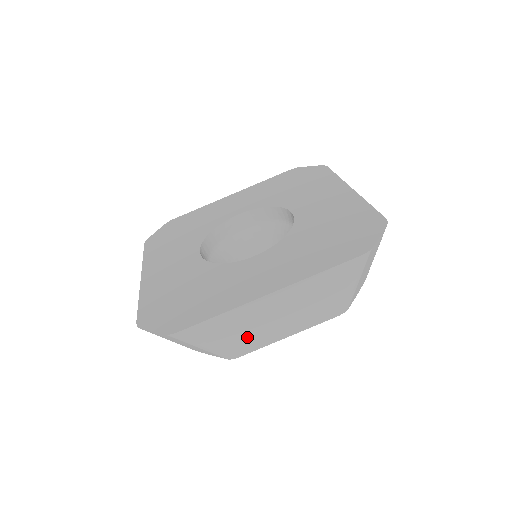
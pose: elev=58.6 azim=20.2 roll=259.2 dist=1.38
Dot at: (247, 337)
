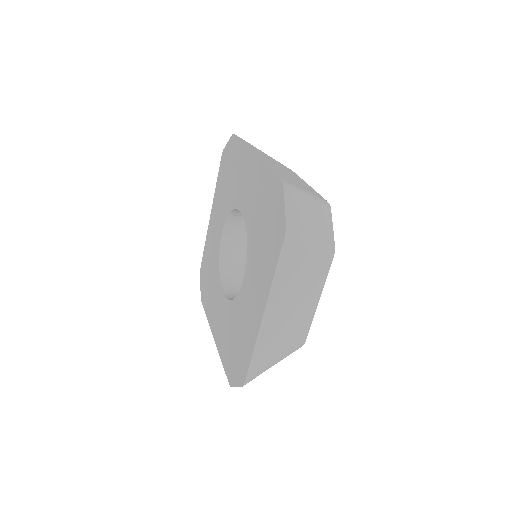
Dot at: occluded
